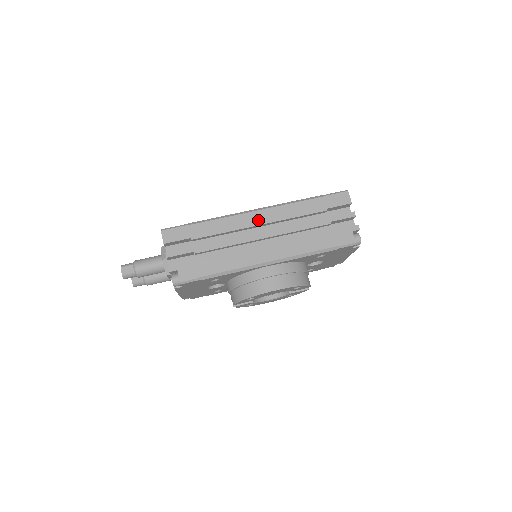
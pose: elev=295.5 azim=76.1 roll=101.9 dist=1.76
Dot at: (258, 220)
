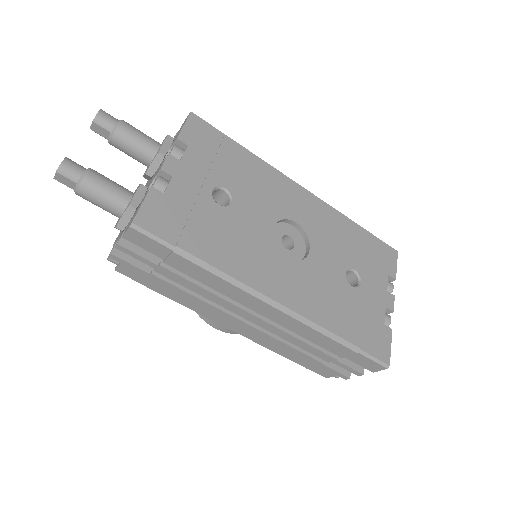
Dot at: (263, 311)
